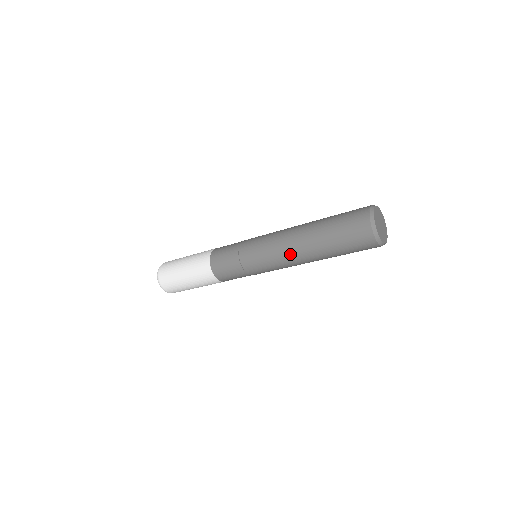
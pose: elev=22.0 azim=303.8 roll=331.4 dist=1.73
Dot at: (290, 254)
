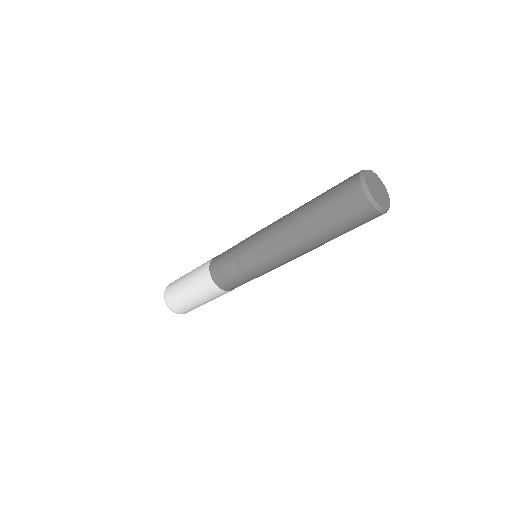
Dot at: (282, 238)
